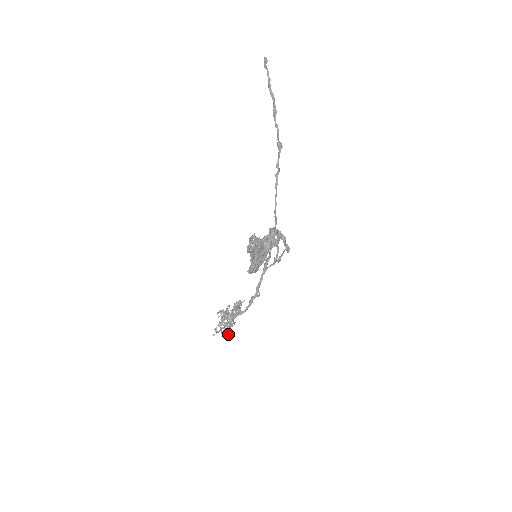
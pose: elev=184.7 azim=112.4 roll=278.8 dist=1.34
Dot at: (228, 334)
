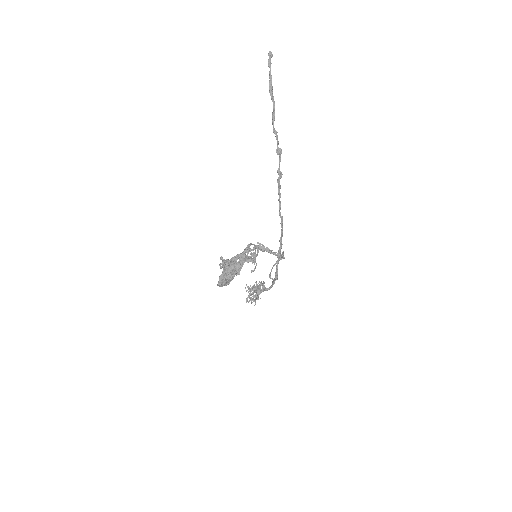
Dot at: occluded
